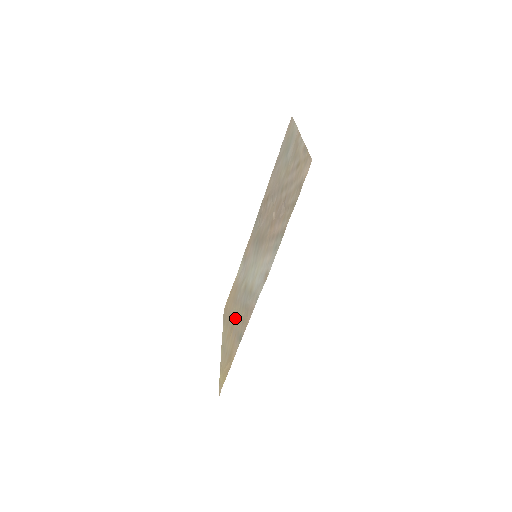
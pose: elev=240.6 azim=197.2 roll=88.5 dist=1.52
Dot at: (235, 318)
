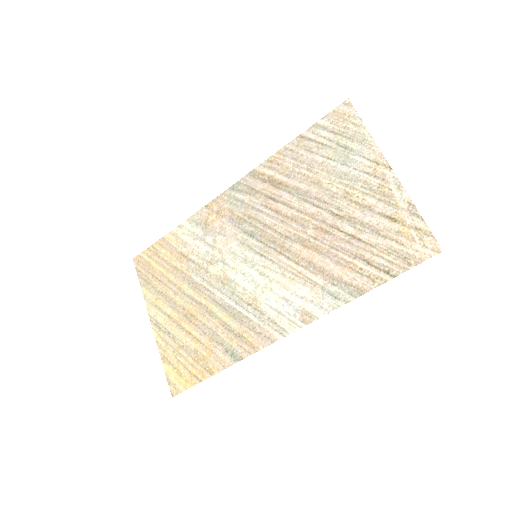
Dot at: (199, 309)
